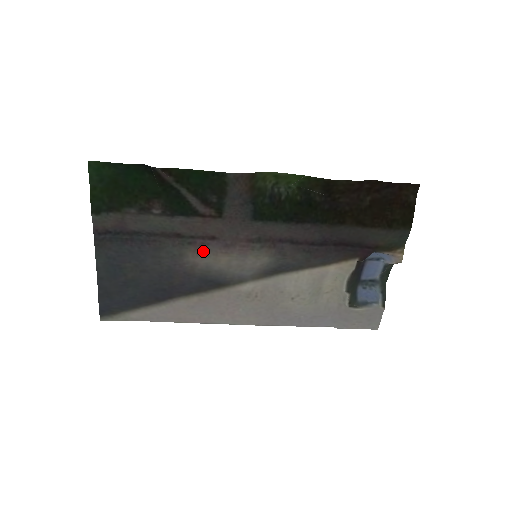
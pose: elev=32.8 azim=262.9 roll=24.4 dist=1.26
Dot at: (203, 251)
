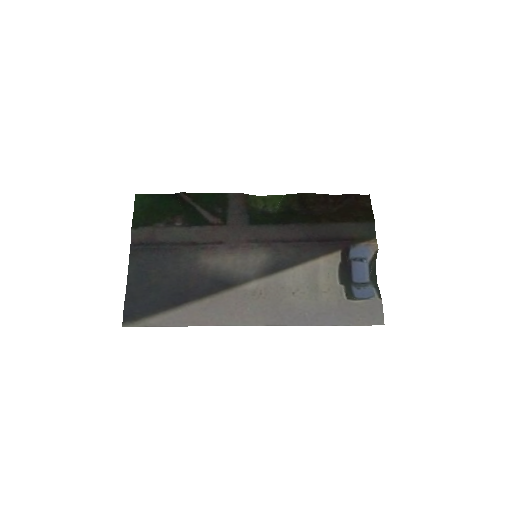
Dot at: (213, 253)
